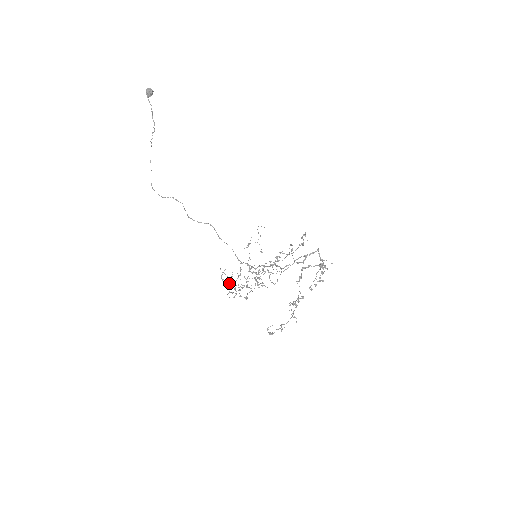
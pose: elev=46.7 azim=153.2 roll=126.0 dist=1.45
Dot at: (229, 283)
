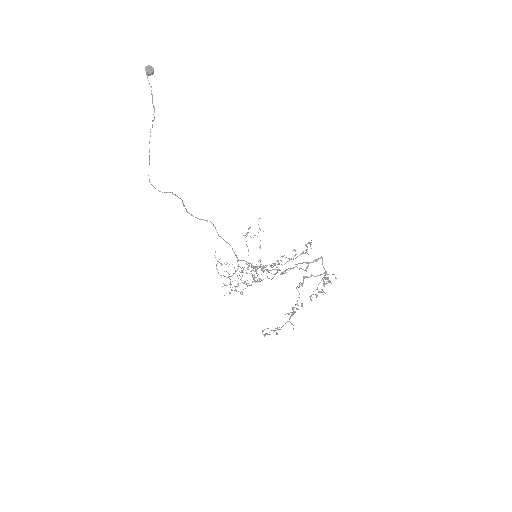
Dot at: (224, 276)
